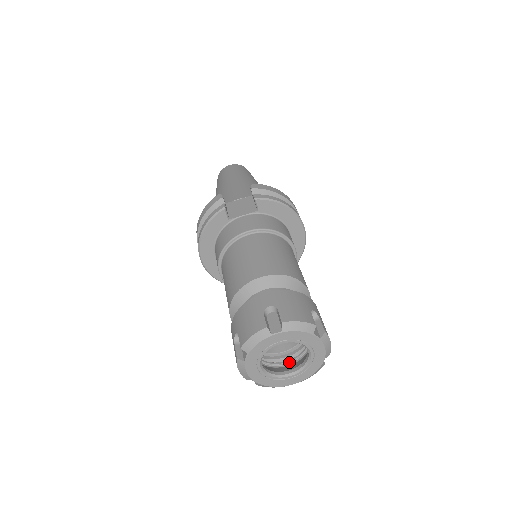
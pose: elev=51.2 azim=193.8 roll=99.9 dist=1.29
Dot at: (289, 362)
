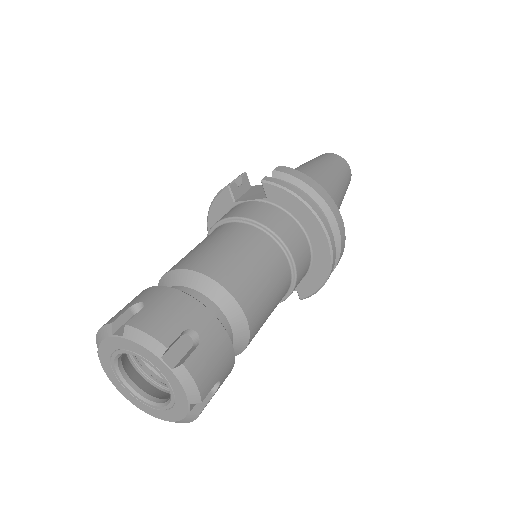
Dot at: occluded
